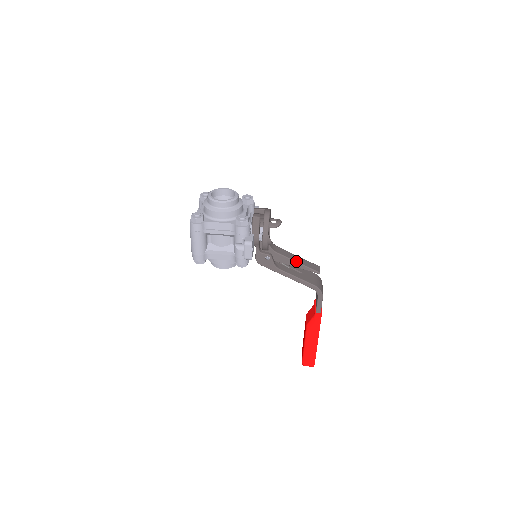
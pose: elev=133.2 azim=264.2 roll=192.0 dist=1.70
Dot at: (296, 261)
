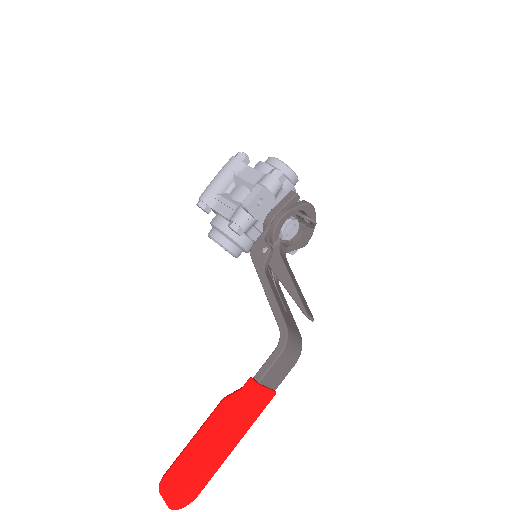
Dot at: (292, 279)
